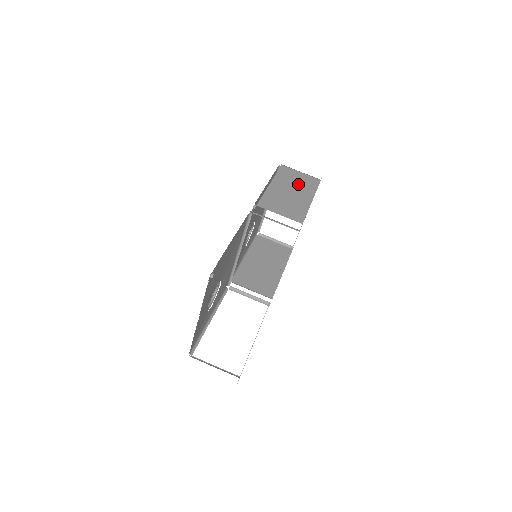
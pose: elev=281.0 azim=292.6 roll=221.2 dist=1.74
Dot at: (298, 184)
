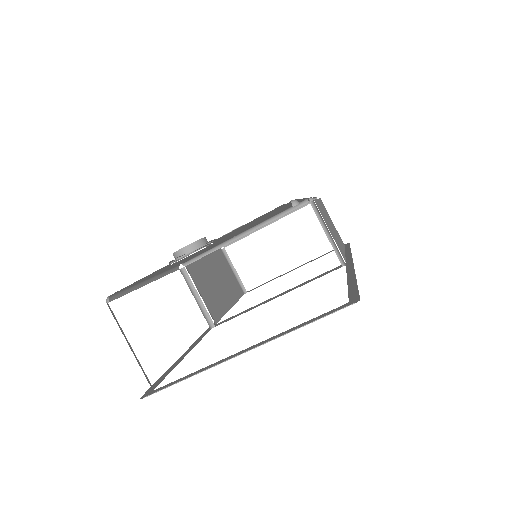
Dot at: occluded
